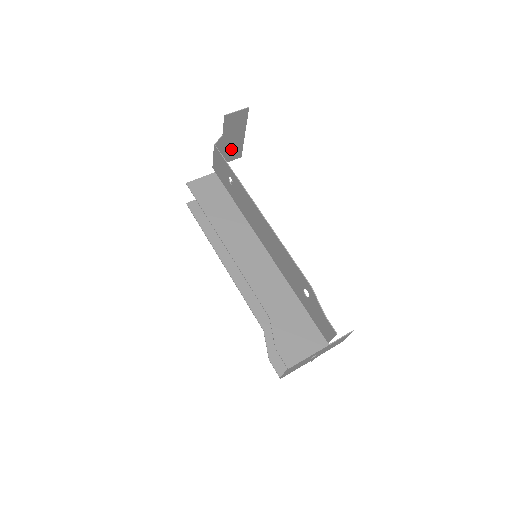
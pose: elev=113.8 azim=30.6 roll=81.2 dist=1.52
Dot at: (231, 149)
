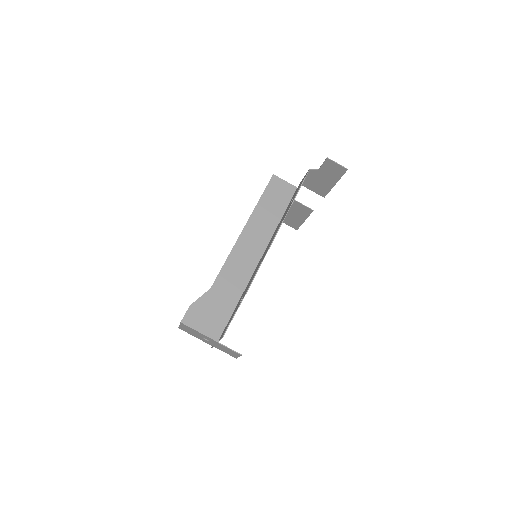
Dot at: (320, 185)
